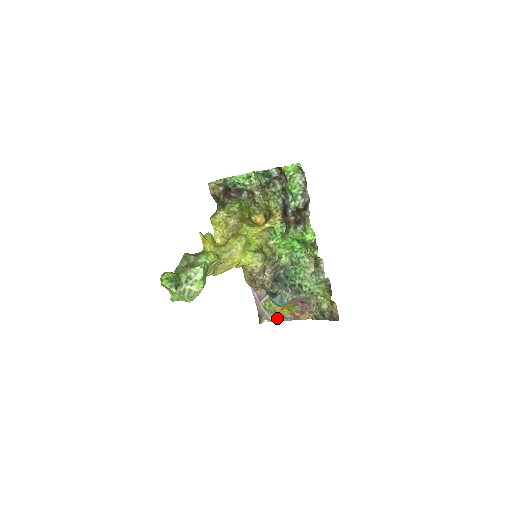
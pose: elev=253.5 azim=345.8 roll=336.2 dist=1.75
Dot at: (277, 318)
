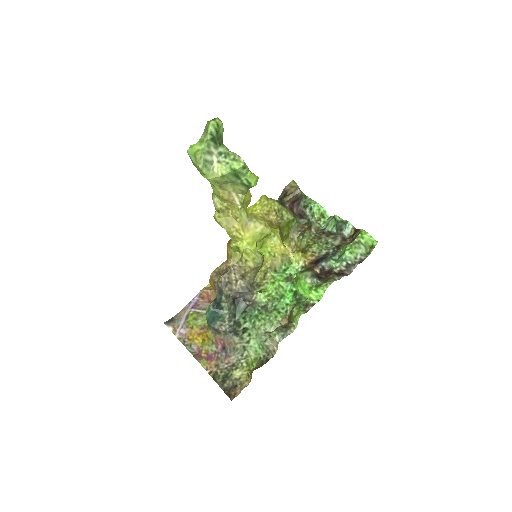
Dot at: (183, 337)
